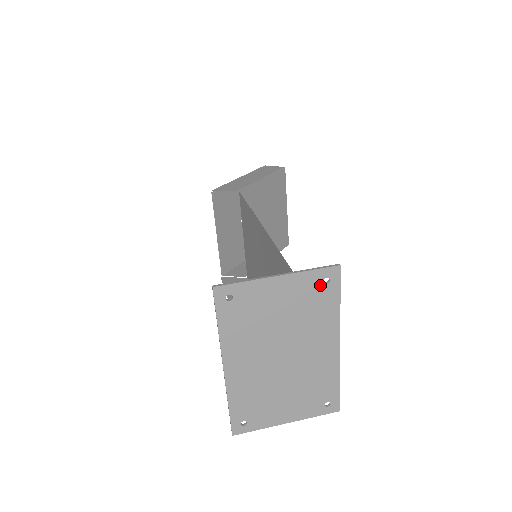
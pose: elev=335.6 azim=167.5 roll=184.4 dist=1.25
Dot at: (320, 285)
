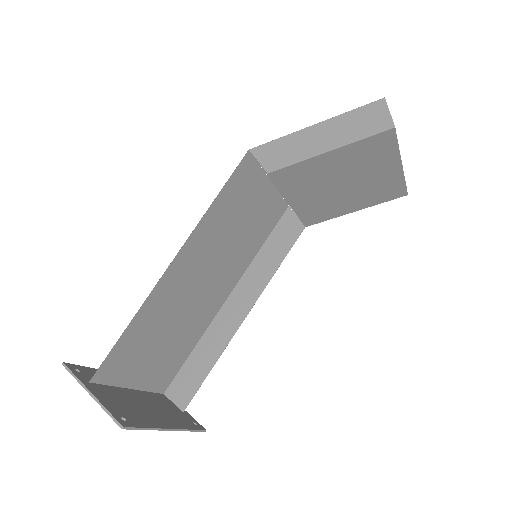
Dot at: (121, 418)
